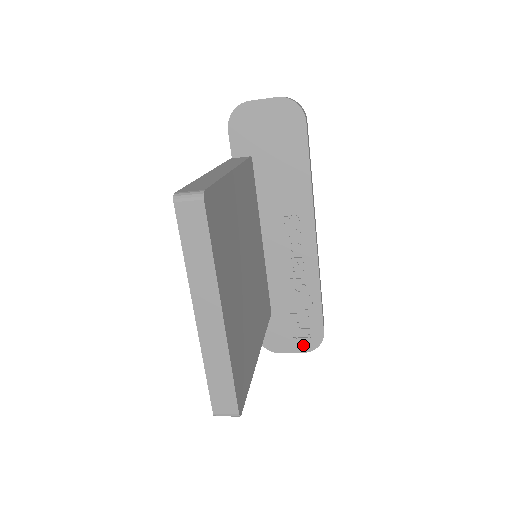
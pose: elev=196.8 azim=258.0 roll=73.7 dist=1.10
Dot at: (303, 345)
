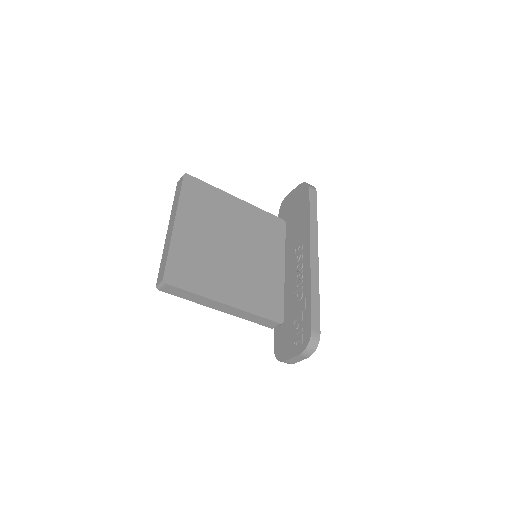
Dot at: (299, 347)
